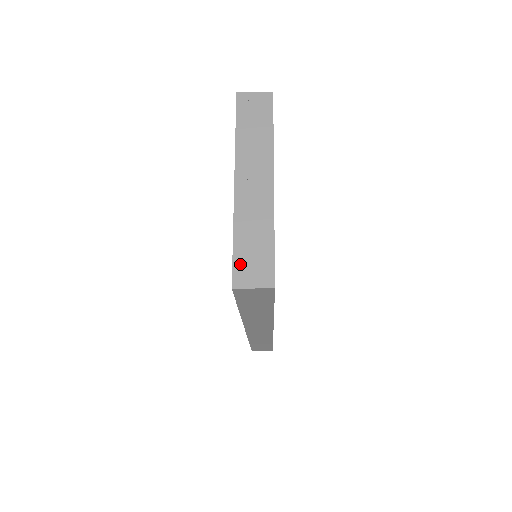
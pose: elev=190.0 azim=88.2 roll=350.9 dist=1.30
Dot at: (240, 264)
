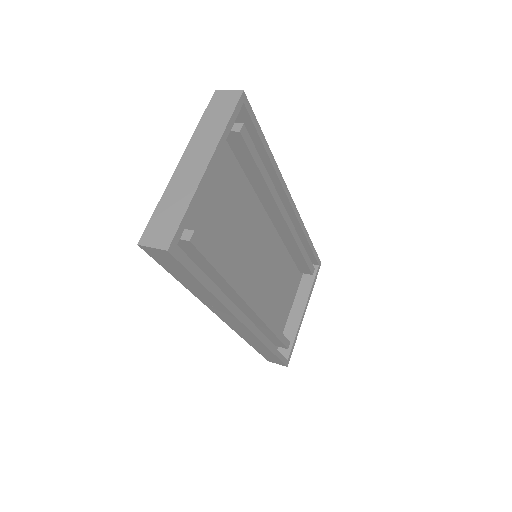
Dot at: (152, 226)
